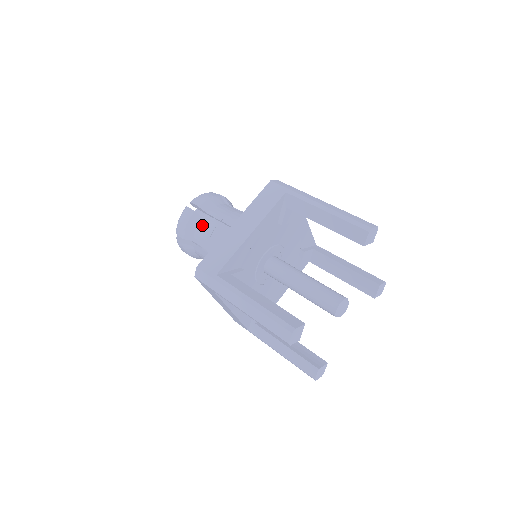
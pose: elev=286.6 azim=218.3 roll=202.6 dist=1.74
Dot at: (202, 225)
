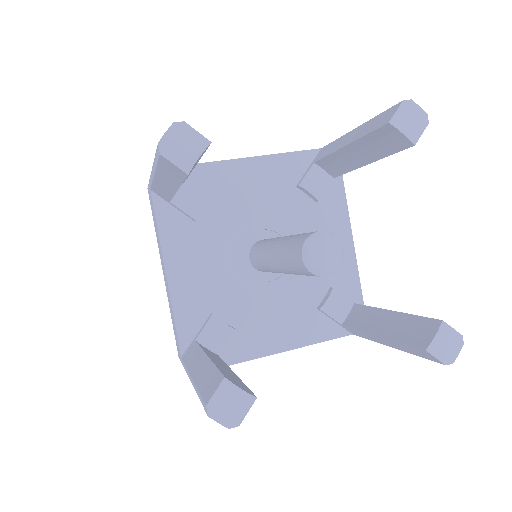
Dot at: occluded
